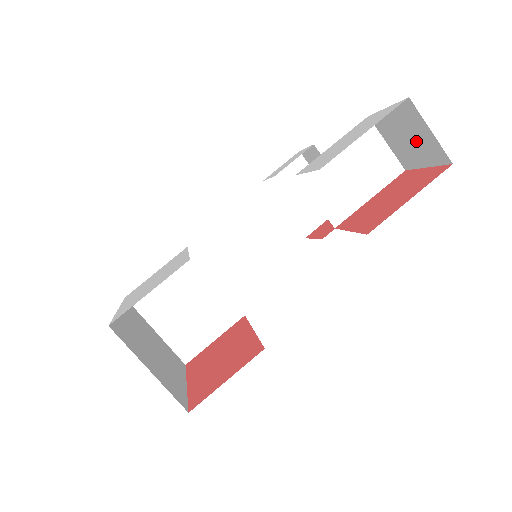
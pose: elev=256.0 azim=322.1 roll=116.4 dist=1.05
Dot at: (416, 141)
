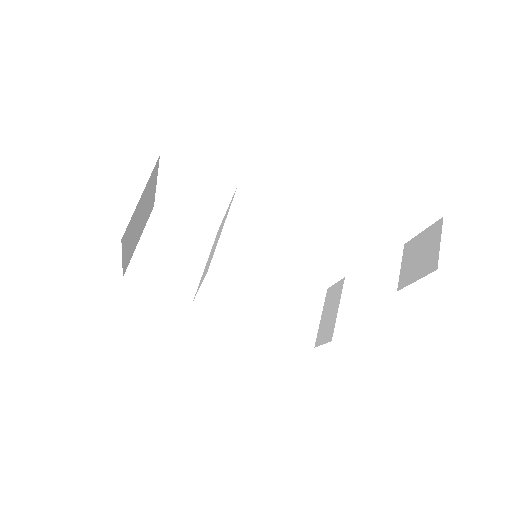
Dot at: (424, 256)
